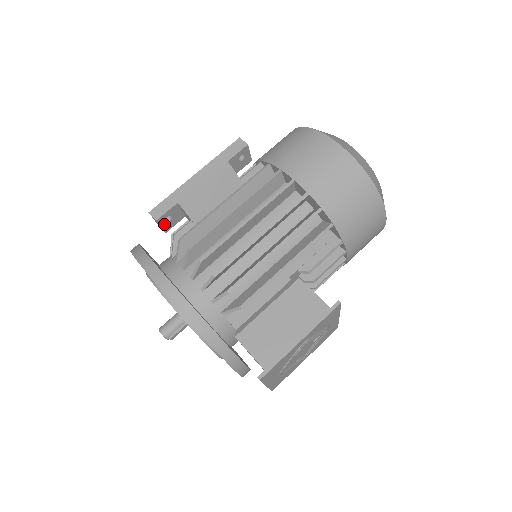
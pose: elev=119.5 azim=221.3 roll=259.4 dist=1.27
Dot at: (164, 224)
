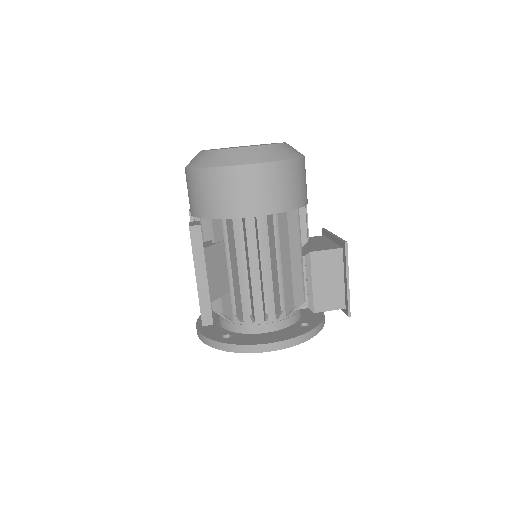
Dot at: occluded
